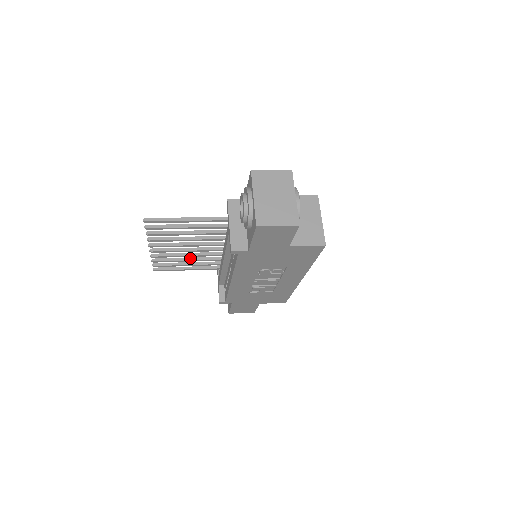
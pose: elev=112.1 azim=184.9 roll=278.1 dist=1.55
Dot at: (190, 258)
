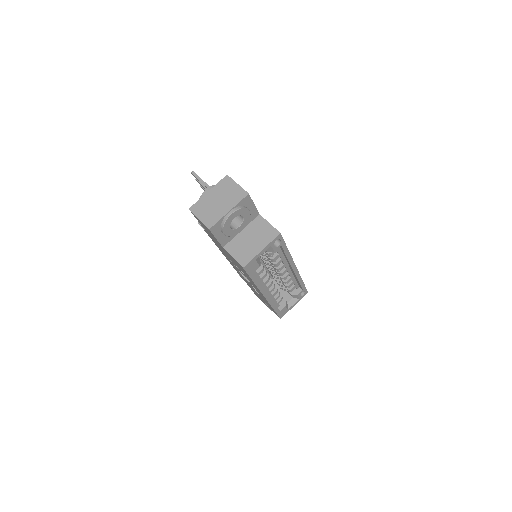
Dot at: occluded
